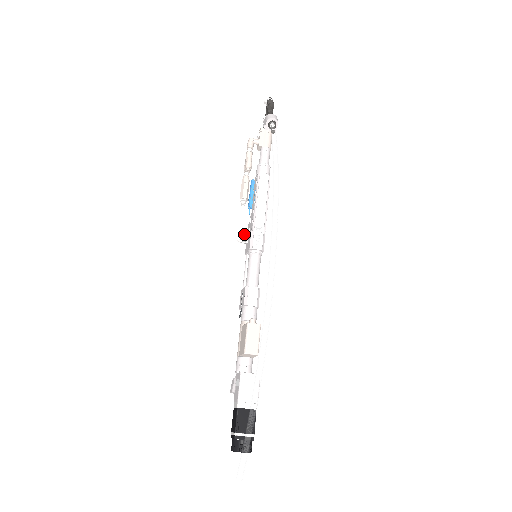
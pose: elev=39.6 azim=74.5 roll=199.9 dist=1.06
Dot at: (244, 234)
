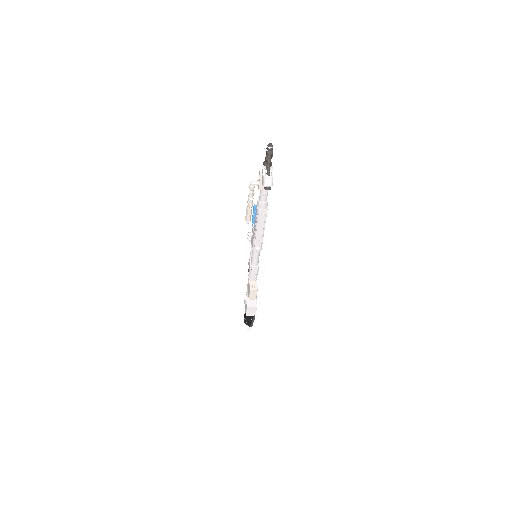
Dot at: (249, 237)
